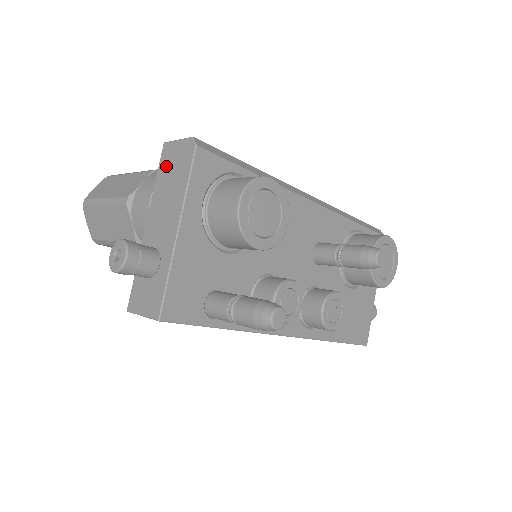
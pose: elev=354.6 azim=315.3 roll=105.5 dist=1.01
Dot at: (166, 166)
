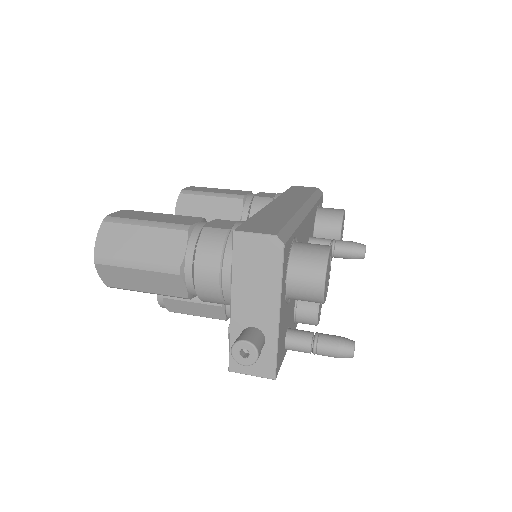
Dot at: (245, 256)
